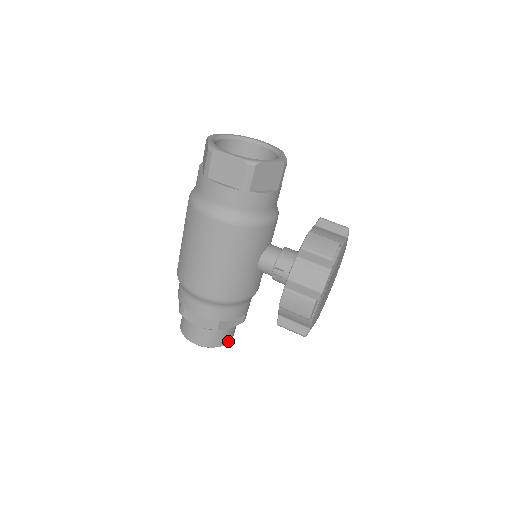
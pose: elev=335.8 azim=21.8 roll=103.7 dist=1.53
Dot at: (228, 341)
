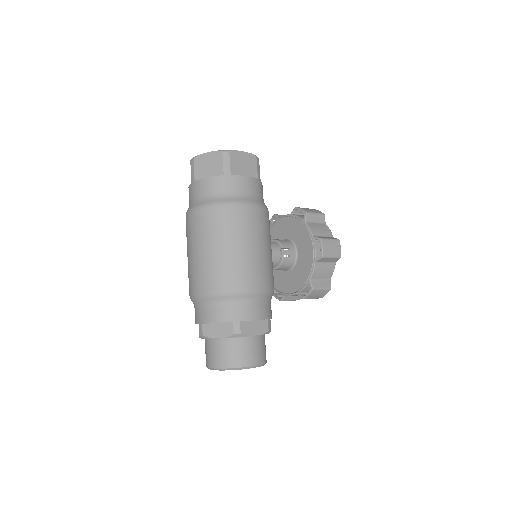
Dot at: occluded
